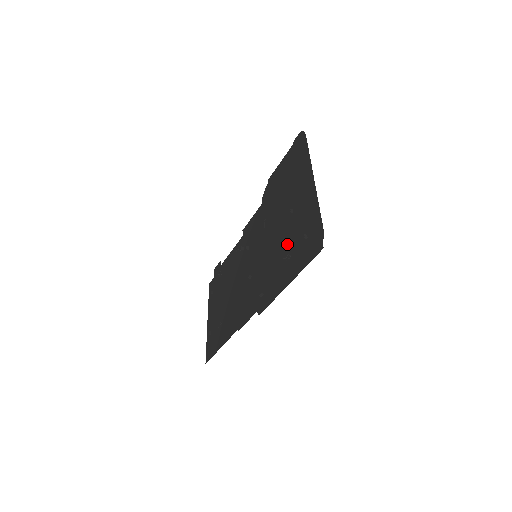
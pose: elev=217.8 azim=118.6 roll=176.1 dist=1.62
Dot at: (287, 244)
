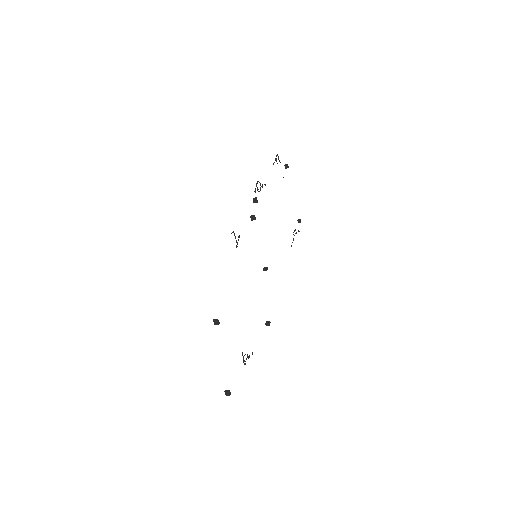
Dot at: occluded
